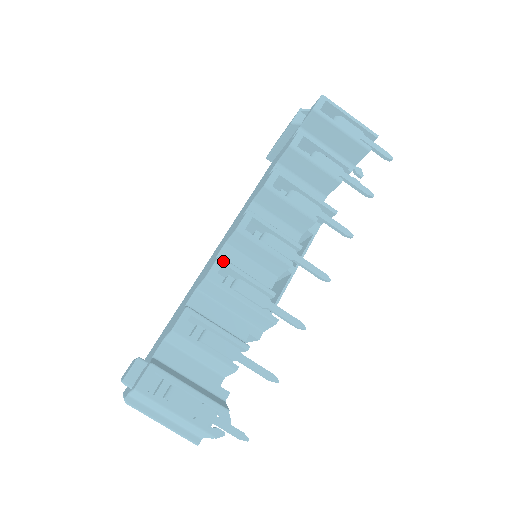
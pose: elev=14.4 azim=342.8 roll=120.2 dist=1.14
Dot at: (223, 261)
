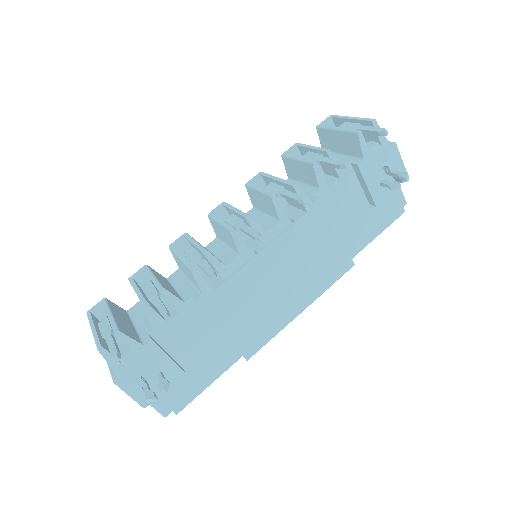
Dot at: (185, 234)
